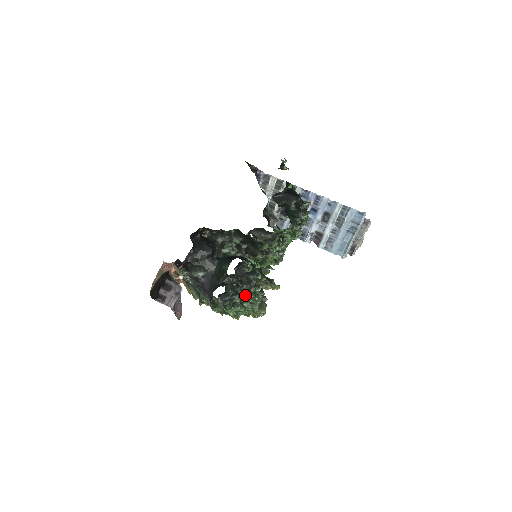
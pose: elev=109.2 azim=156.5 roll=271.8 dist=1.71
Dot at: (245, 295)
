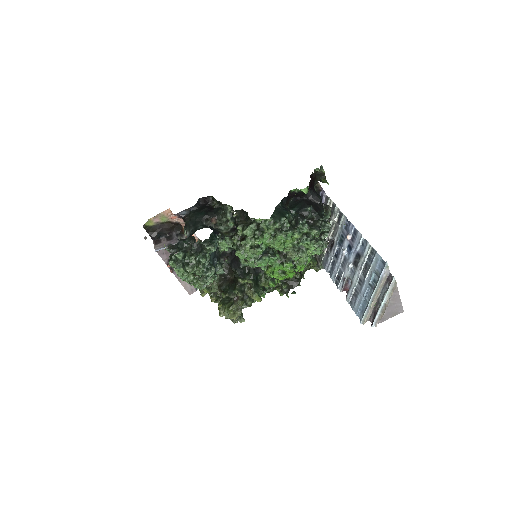
Dot at: (191, 259)
